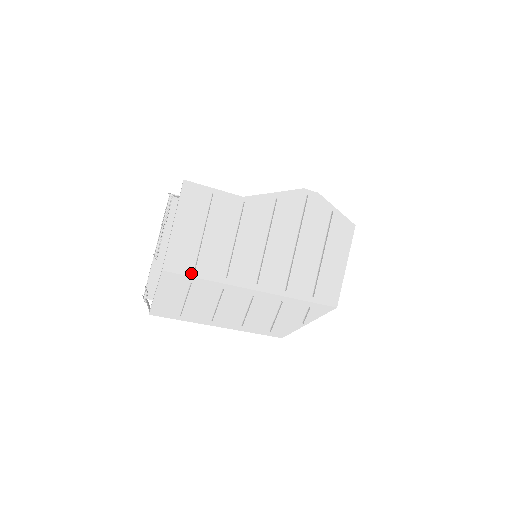
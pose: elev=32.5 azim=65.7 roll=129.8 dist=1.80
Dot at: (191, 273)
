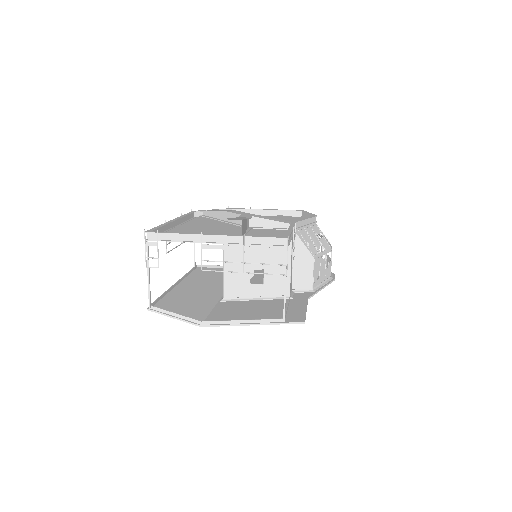
Dot at: (213, 315)
